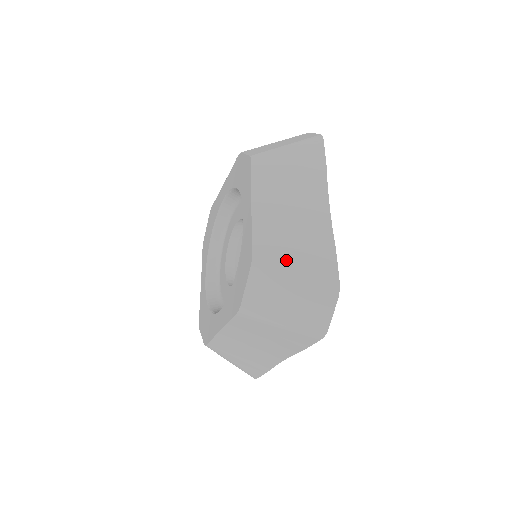
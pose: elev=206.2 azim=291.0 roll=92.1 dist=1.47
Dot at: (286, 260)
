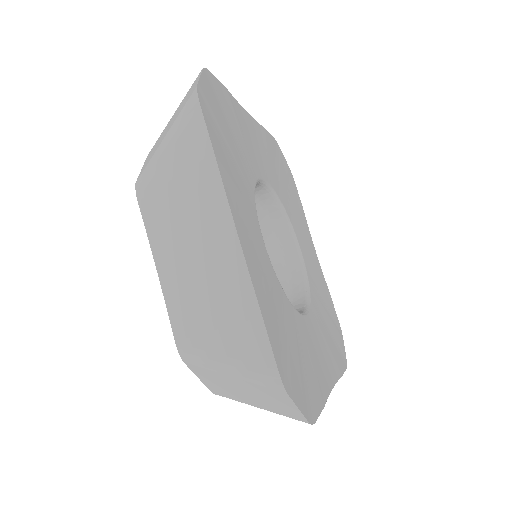
Dot at: (210, 350)
